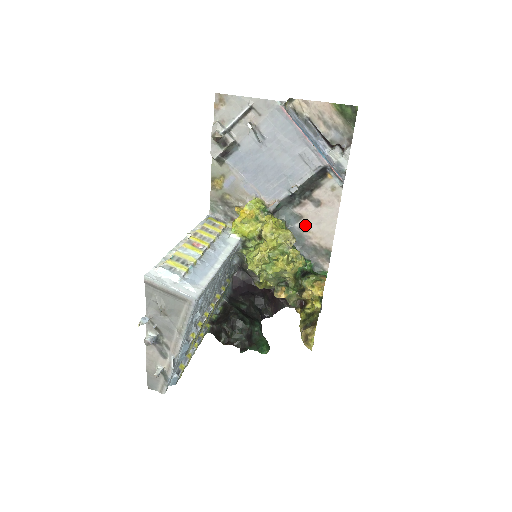
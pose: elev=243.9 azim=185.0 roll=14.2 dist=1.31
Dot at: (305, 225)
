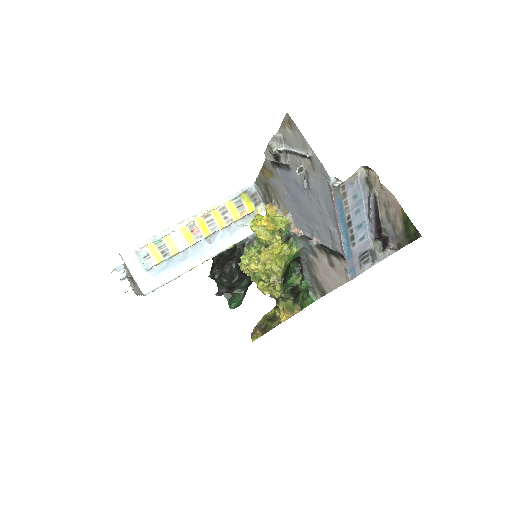
Dot at: (317, 263)
